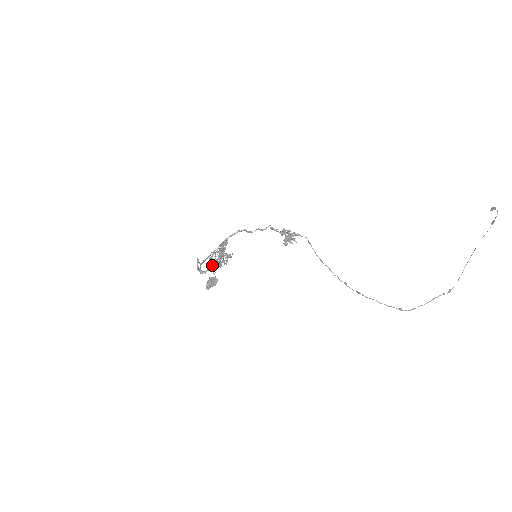
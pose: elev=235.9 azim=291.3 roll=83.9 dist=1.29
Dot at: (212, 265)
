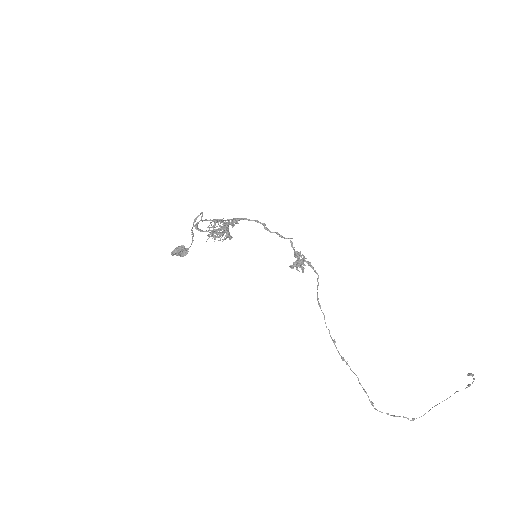
Dot at: (211, 230)
